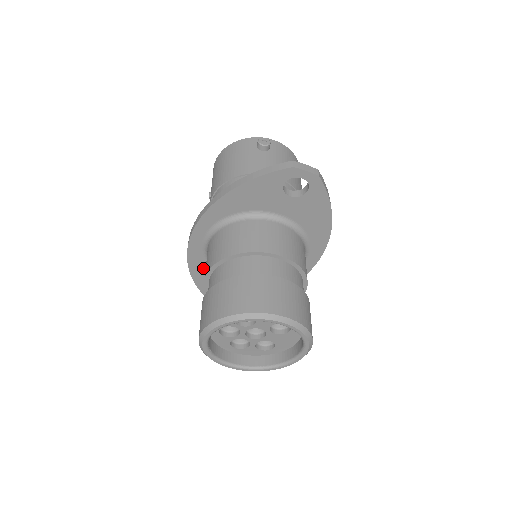
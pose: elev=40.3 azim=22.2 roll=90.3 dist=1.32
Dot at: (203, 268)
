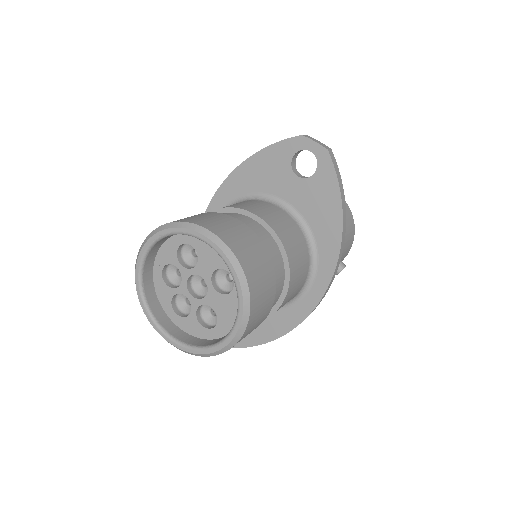
Dot at: occluded
